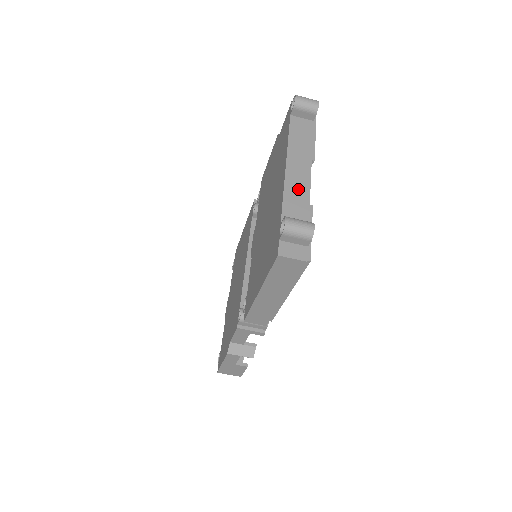
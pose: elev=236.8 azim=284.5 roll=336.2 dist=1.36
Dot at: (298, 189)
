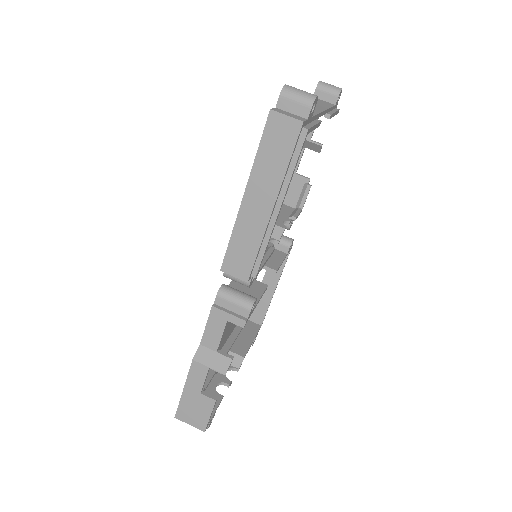
Dot at: occluded
